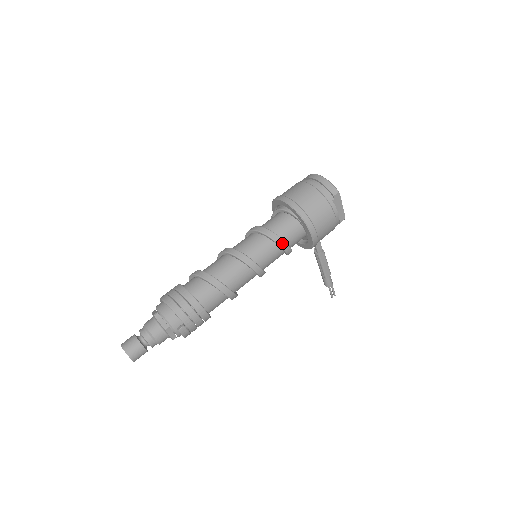
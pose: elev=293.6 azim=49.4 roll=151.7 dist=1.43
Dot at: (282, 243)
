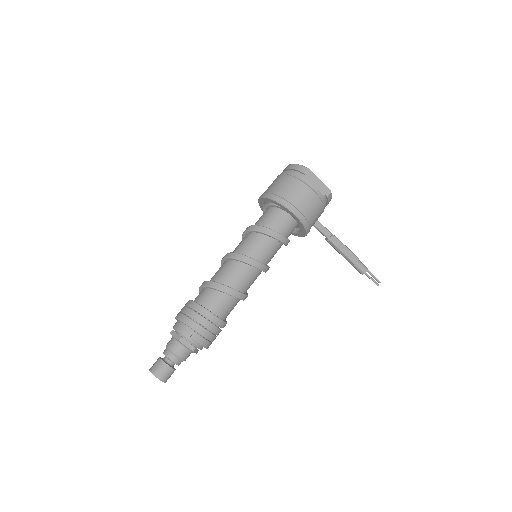
Dot at: (268, 231)
